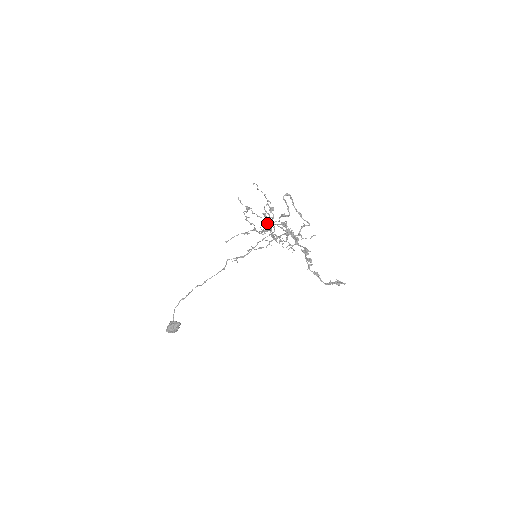
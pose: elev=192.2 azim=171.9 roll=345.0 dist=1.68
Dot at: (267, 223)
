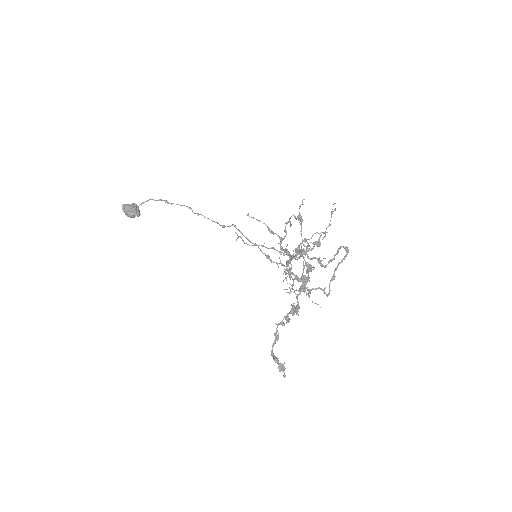
Dot at: (297, 250)
